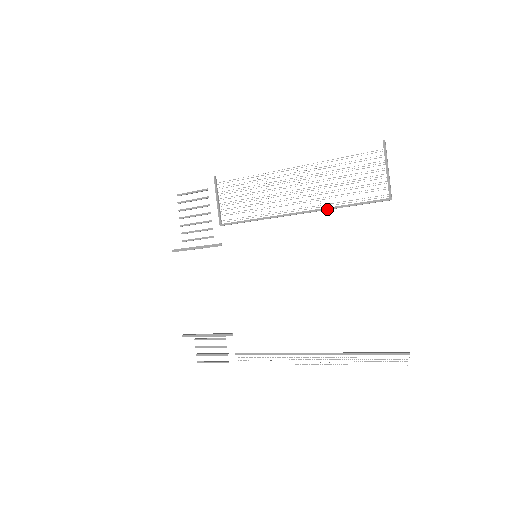
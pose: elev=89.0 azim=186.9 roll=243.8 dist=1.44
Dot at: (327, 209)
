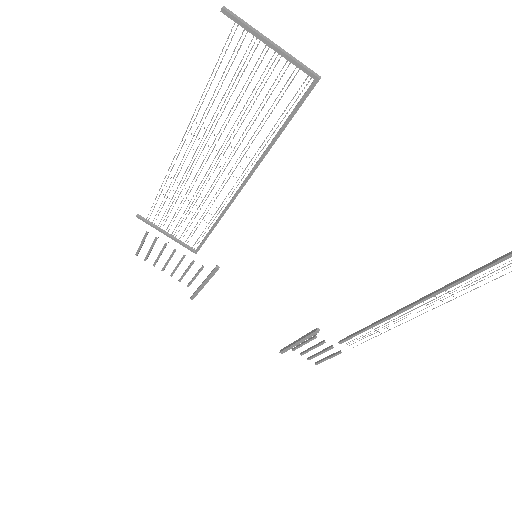
Dot at: (262, 159)
